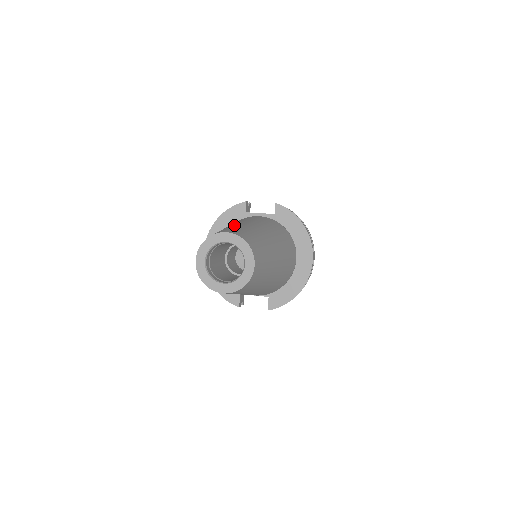
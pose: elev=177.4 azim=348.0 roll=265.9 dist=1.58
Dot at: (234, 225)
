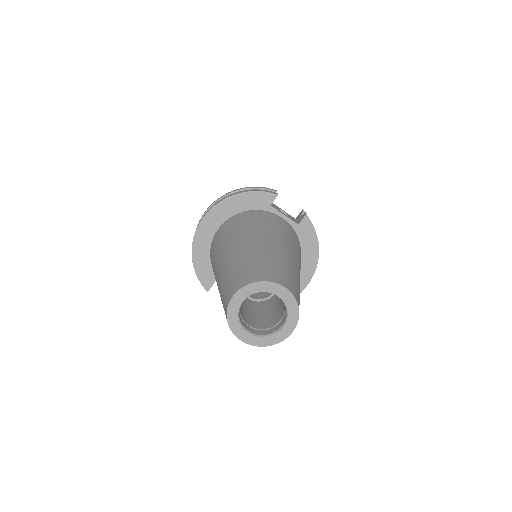
Dot at: (277, 252)
